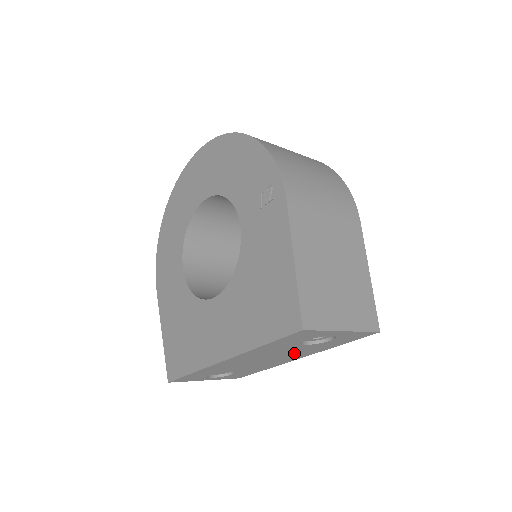
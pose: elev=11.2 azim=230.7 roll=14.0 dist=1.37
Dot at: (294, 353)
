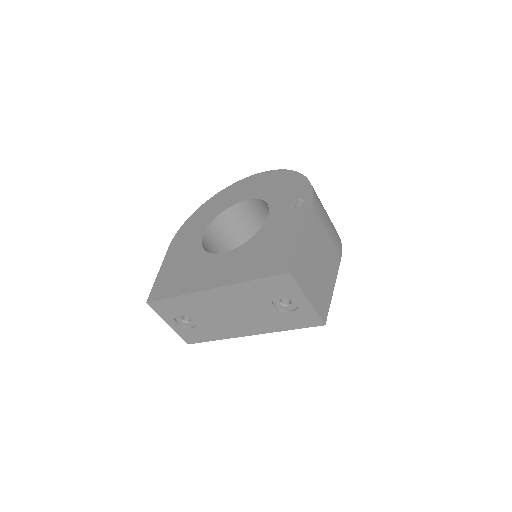
Dot at: (256, 318)
